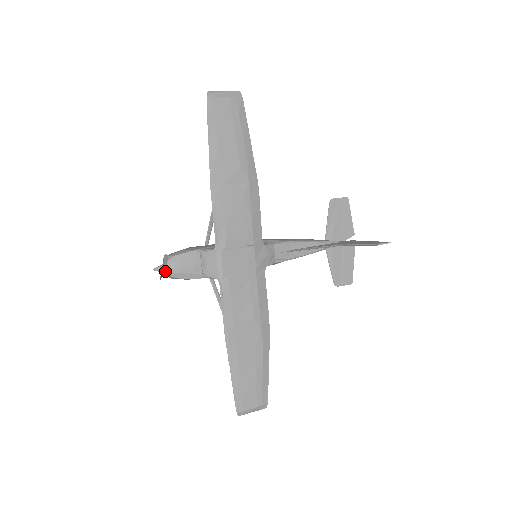
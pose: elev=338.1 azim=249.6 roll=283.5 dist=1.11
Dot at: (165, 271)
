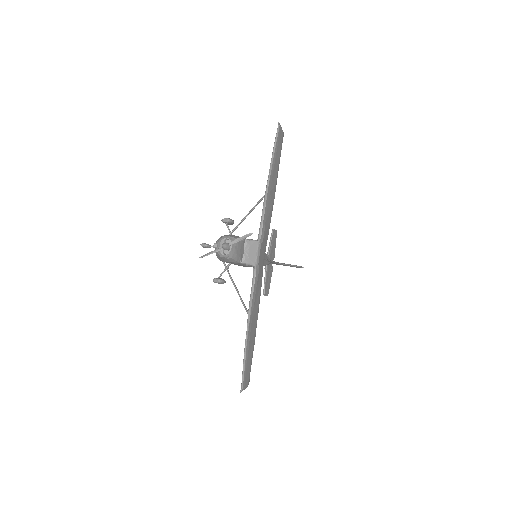
Dot at: (228, 249)
